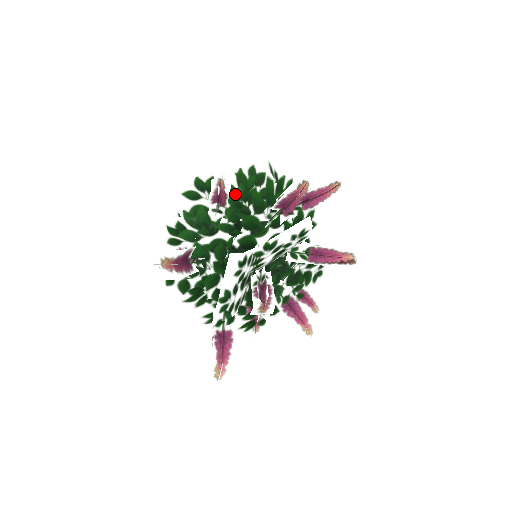
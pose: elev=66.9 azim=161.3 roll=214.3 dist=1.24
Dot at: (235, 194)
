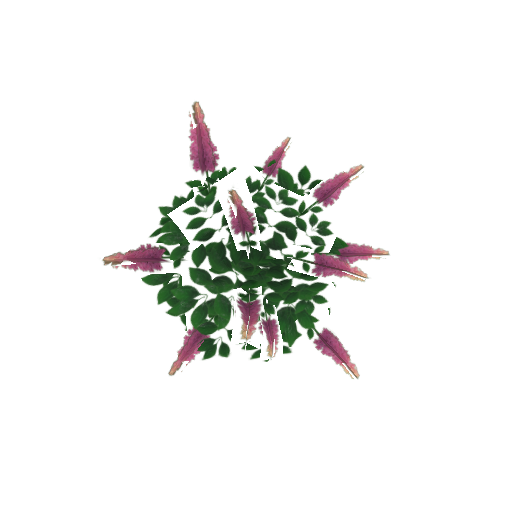
Dot at: occluded
